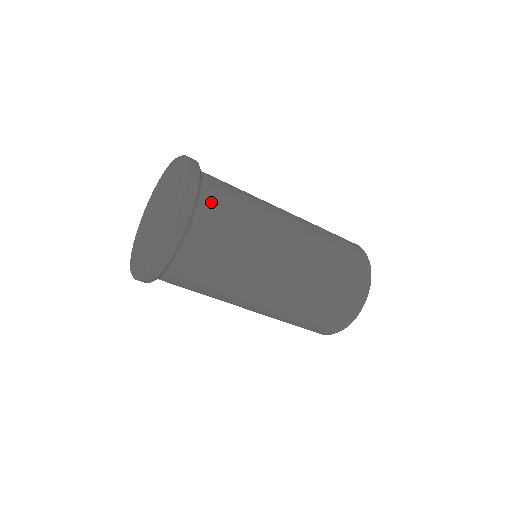
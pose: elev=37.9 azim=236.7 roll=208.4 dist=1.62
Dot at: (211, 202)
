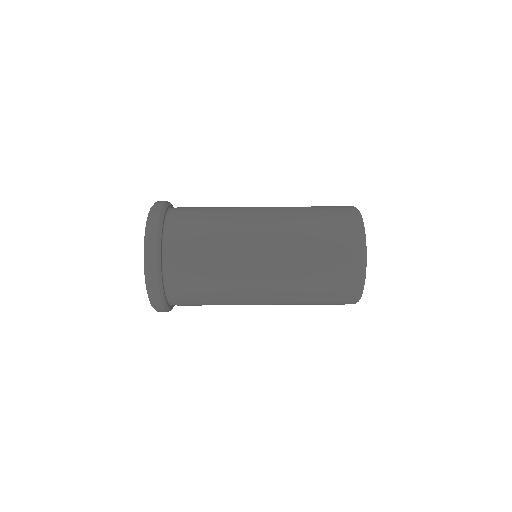
Dot at: occluded
